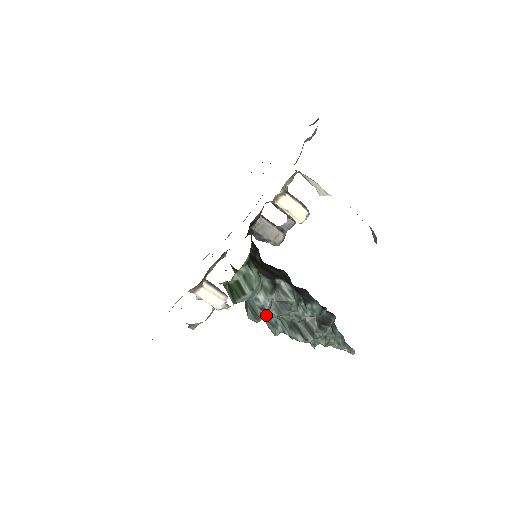
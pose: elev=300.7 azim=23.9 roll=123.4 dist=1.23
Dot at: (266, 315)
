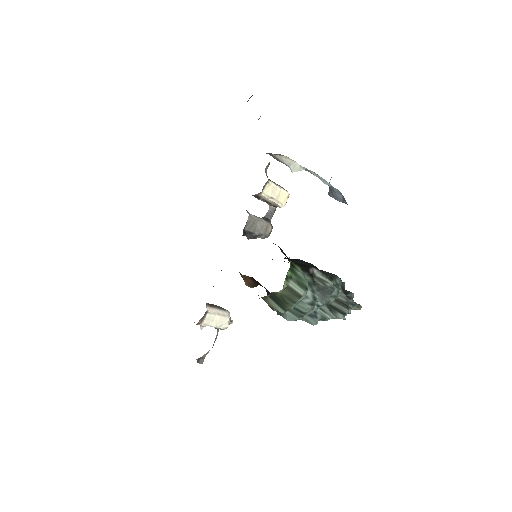
Dot at: (313, 309)
